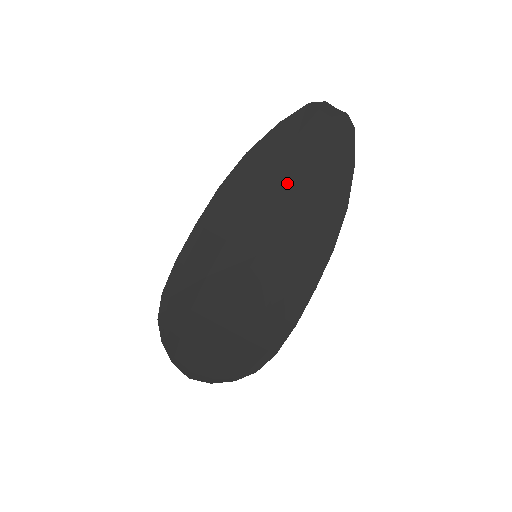
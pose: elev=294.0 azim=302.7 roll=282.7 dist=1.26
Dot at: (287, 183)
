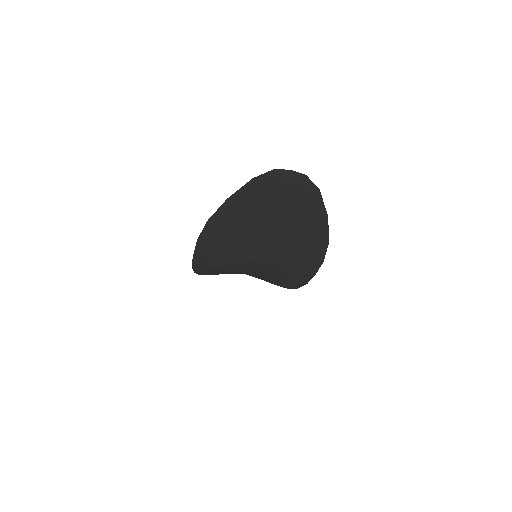
Dot at: (260, 229)
